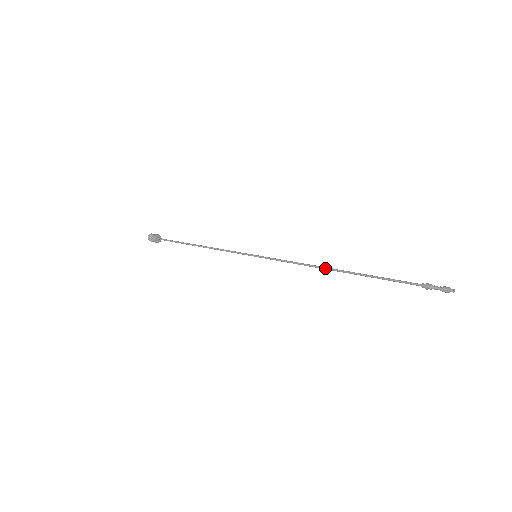
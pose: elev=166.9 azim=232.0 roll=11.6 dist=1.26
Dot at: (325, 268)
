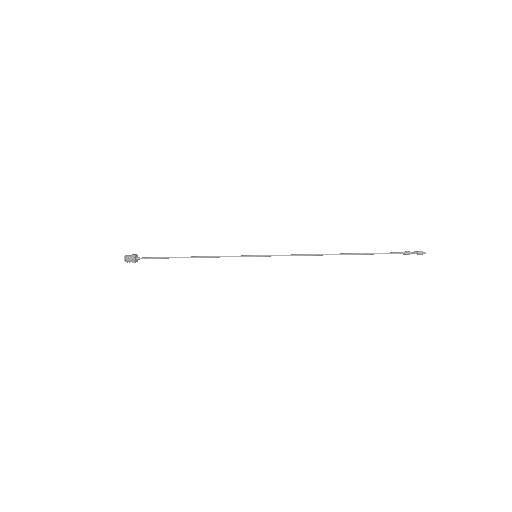
Dot at: occluded
